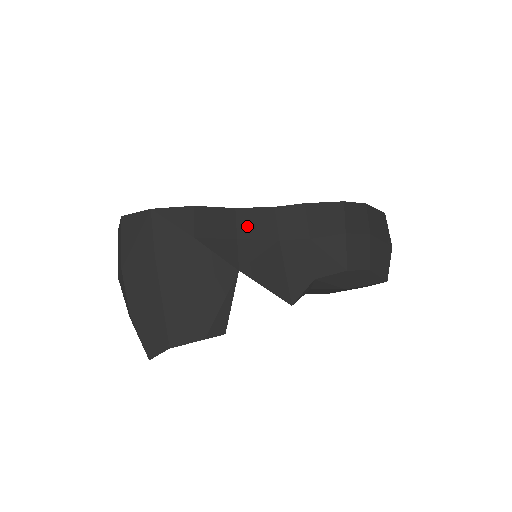
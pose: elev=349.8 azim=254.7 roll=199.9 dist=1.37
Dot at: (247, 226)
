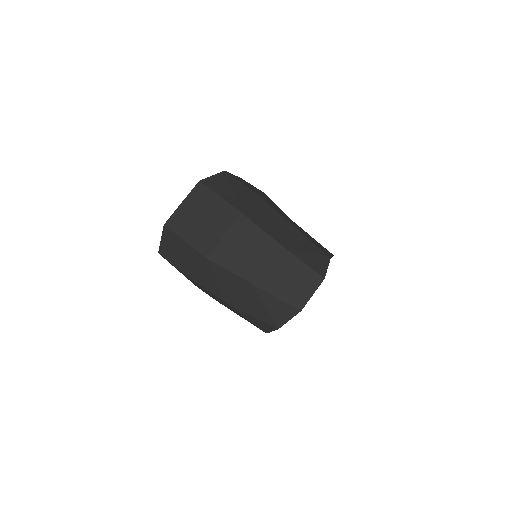
Dot at: occluded
